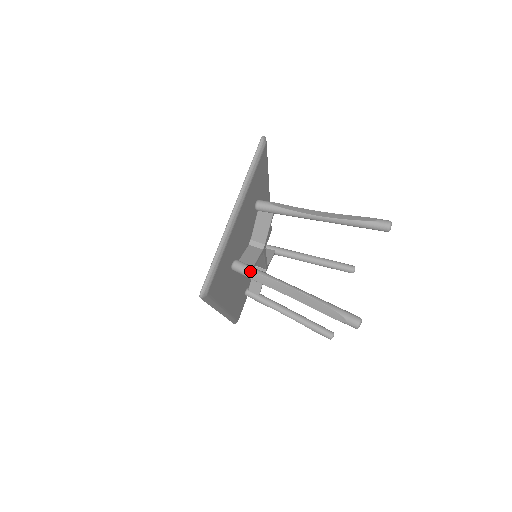
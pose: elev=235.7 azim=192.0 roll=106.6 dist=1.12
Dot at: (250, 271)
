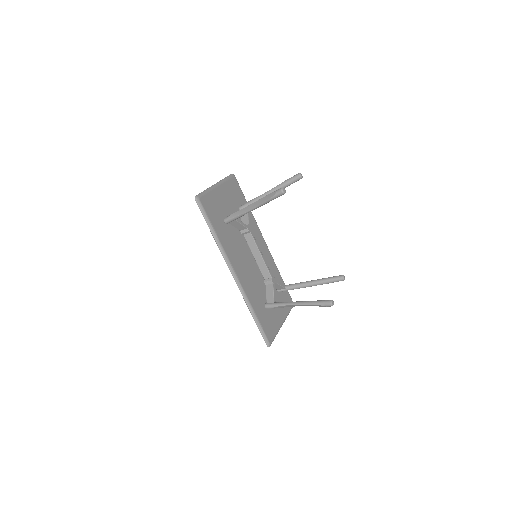
Dot at: (232, 214)
